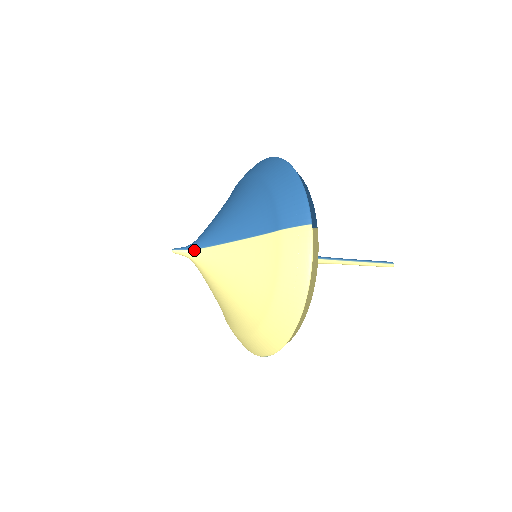
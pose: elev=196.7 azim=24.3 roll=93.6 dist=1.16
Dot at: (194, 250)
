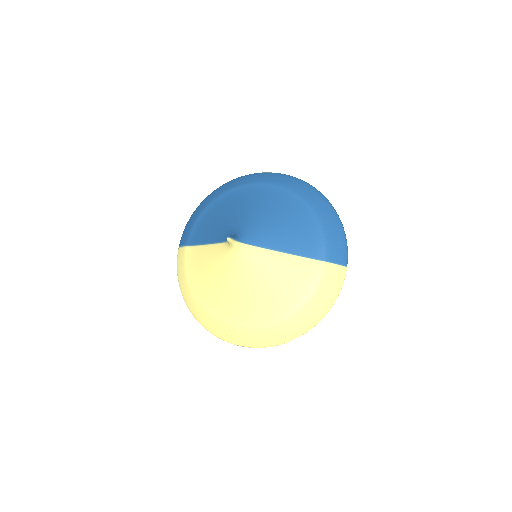
Dot at: (243, 244)
